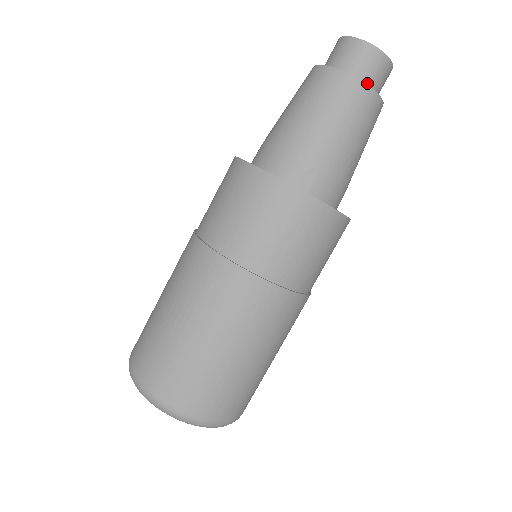
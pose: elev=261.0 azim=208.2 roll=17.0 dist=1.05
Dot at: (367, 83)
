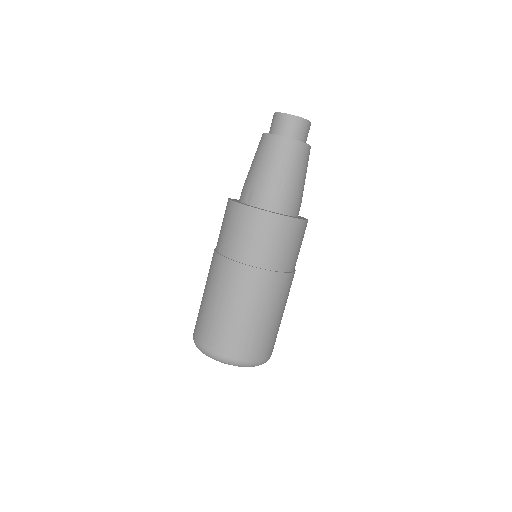
Dot at: (280, 133)
